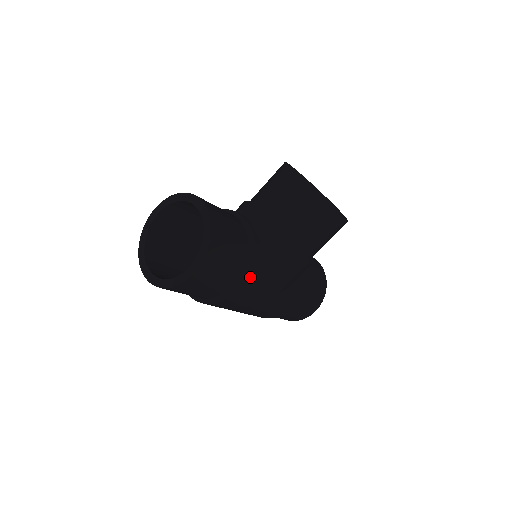
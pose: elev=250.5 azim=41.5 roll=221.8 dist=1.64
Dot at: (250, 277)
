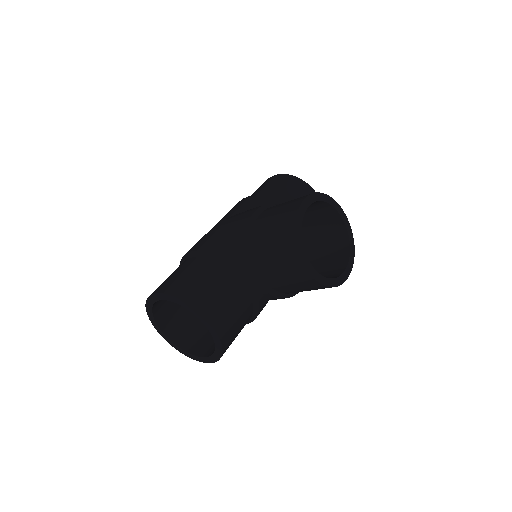
Dot at: occluded
